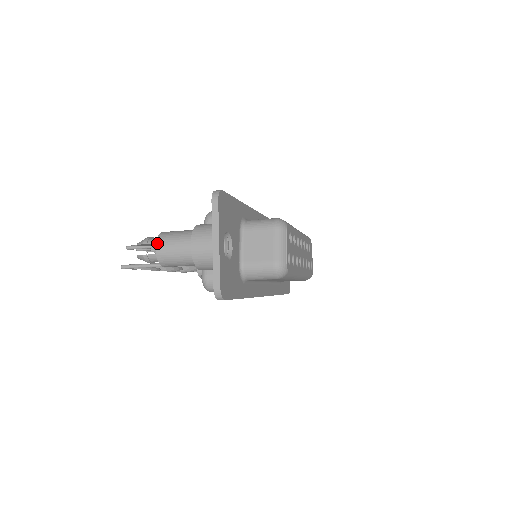
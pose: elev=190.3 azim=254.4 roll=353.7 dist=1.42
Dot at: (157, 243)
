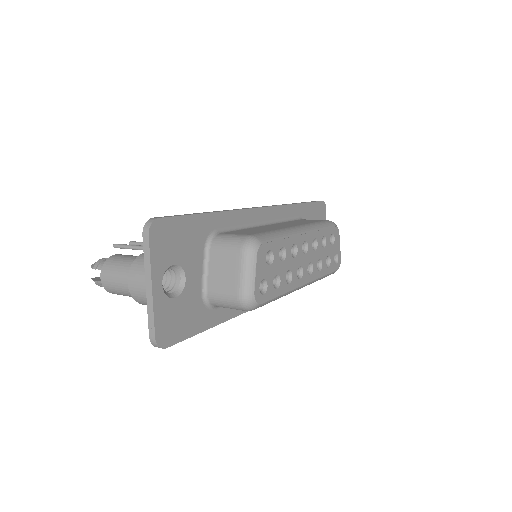
Dot at: (102, 272)
